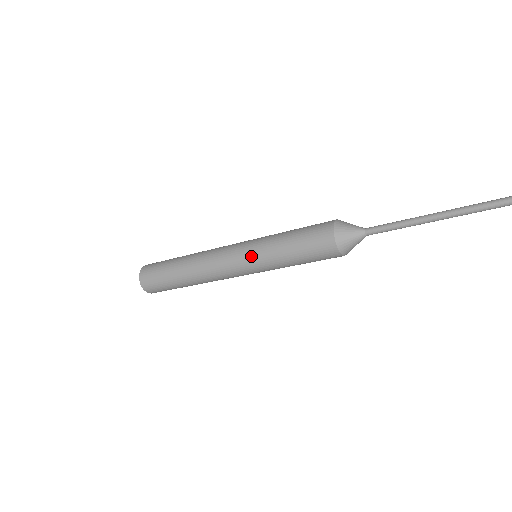
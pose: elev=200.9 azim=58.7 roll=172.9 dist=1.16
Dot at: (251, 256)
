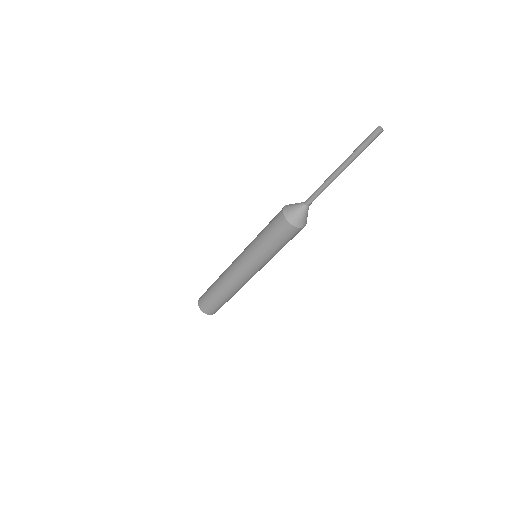
Dot at: (246, 251)
